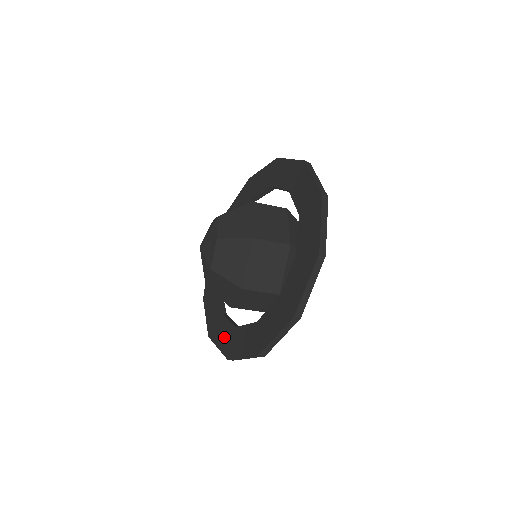
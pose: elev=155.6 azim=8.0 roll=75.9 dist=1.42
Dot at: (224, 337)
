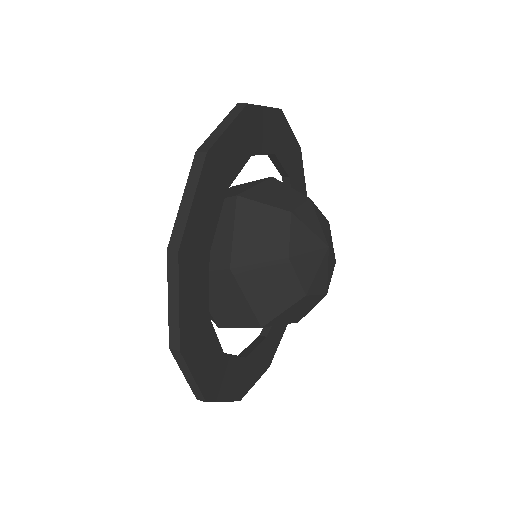
Dot at: occluded
